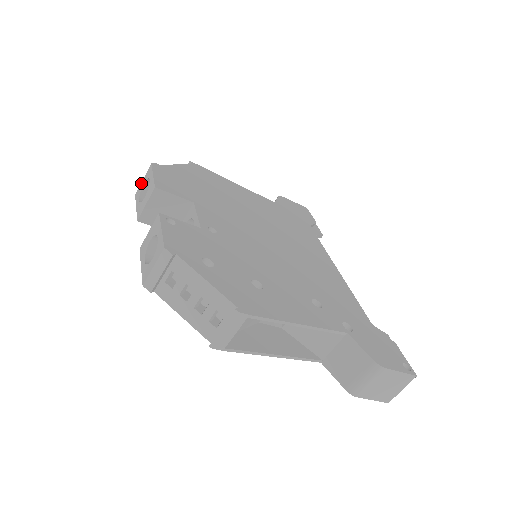
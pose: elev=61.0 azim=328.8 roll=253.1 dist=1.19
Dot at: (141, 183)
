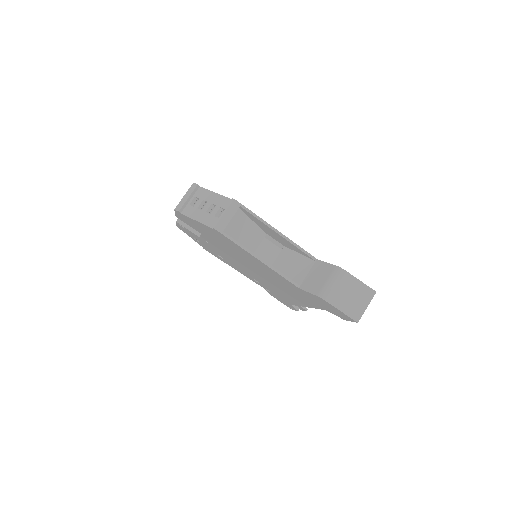
Dot at: occluded
